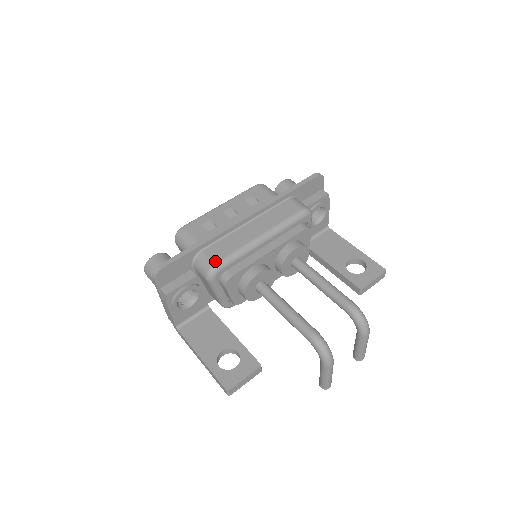
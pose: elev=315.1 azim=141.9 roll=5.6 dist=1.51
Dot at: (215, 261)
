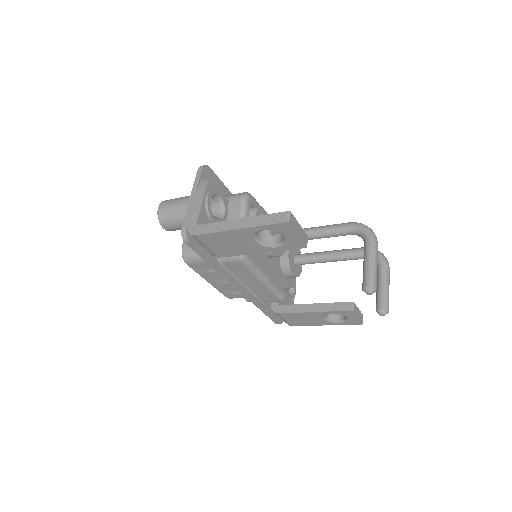
Dot at: occluded
